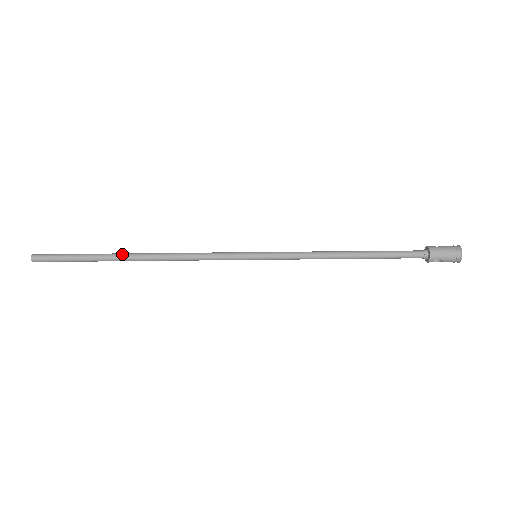
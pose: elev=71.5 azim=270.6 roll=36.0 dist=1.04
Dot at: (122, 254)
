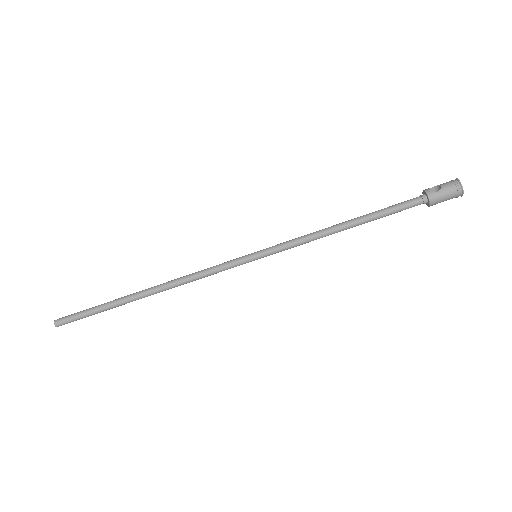
Dot at: (132, 298)
